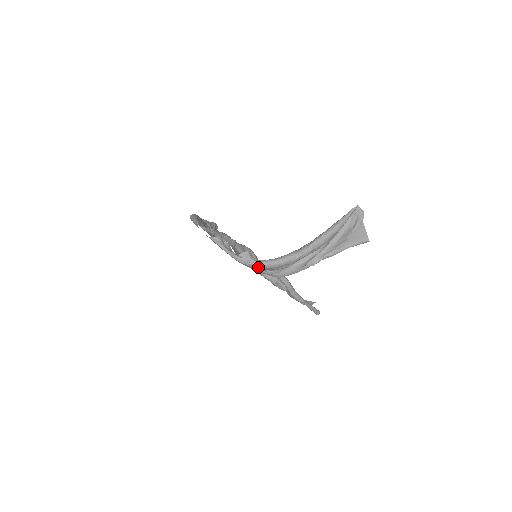
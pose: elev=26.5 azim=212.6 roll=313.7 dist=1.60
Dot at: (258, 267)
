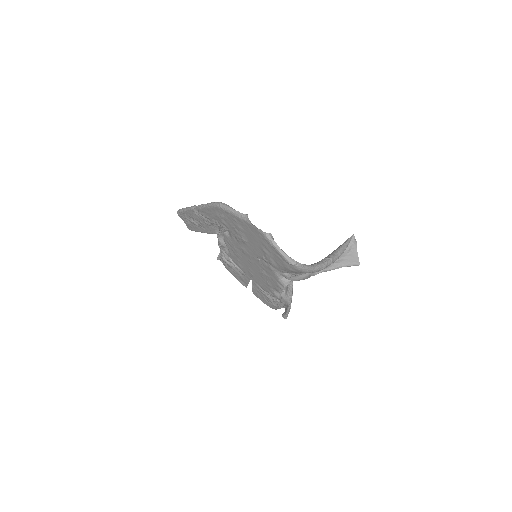
Dot at: (301, 270)
